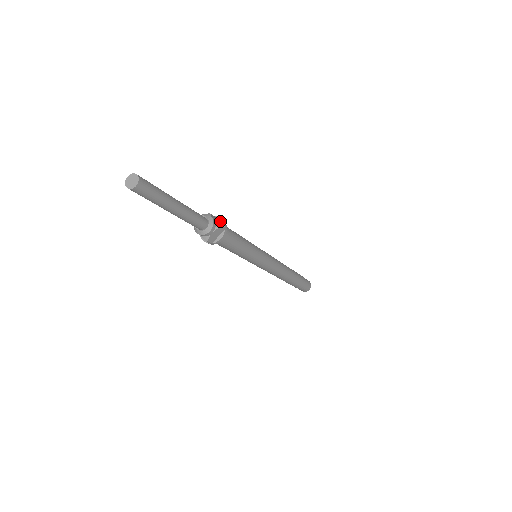
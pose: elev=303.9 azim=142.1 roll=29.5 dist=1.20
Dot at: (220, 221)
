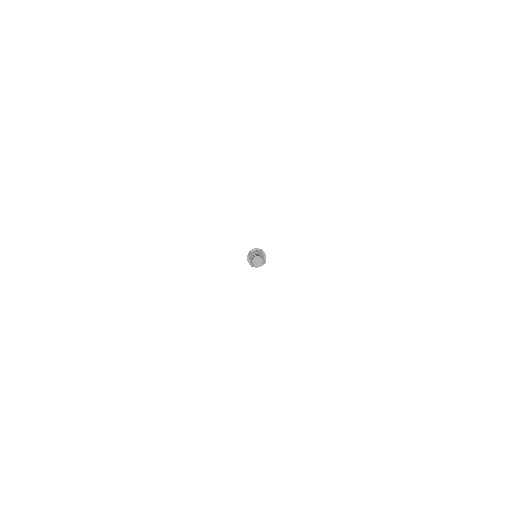
Dot at: (264, 256)
